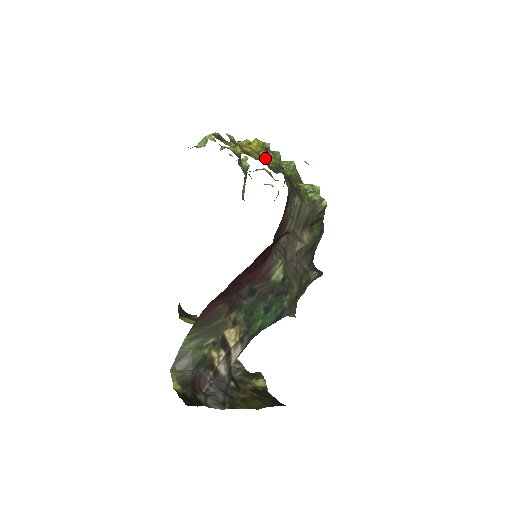
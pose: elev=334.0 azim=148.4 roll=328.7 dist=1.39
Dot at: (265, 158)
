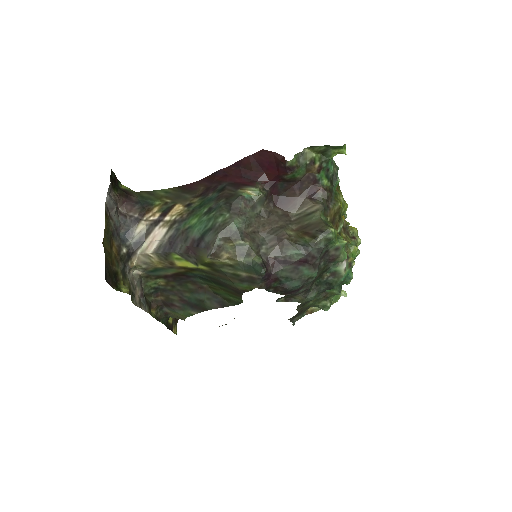
Dot at: (339, 191)
